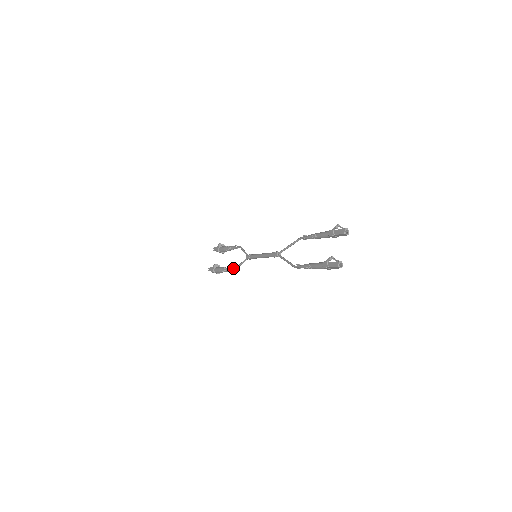
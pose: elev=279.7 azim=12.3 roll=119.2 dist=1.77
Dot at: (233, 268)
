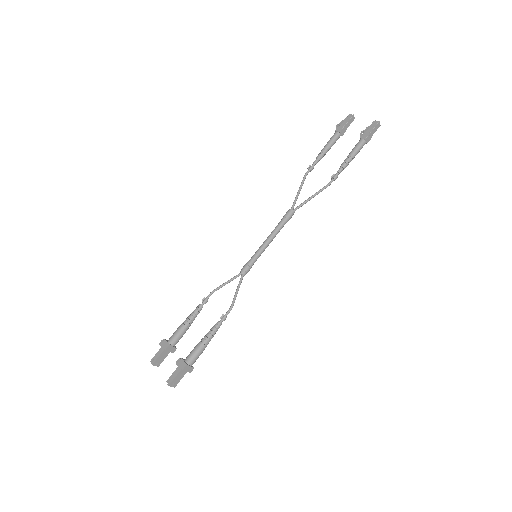
Dot at: (224, 315)
